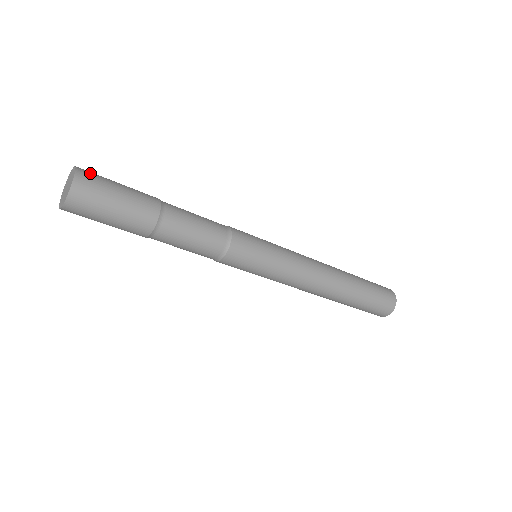
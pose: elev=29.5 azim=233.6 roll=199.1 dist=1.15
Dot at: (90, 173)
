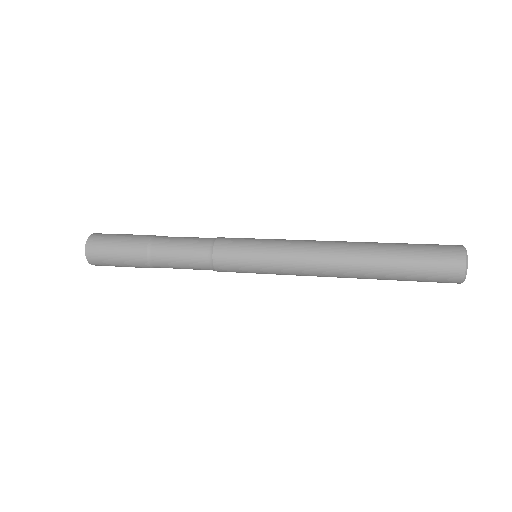
Dot at: (95, 256)
